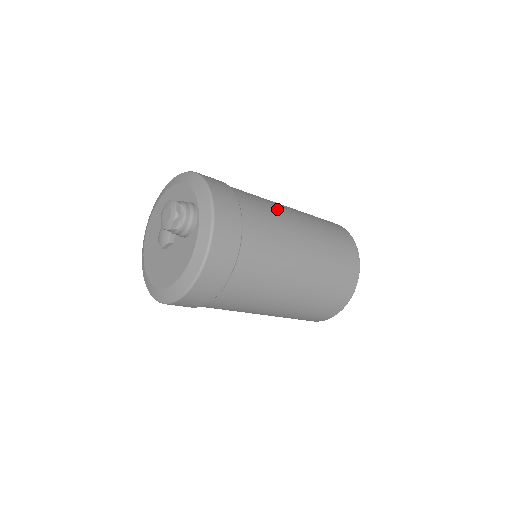
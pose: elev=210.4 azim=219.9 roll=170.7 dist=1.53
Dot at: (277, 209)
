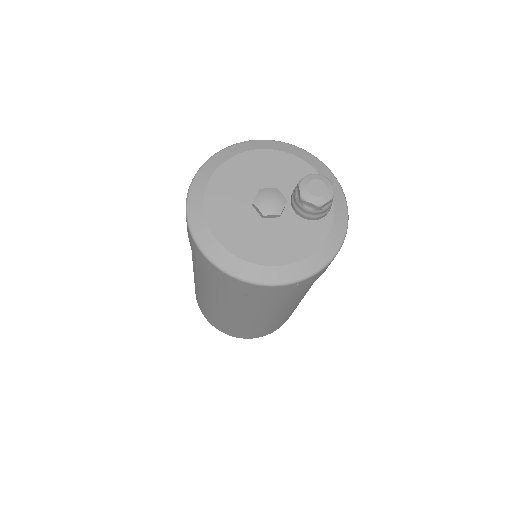
Dot at: occluded
